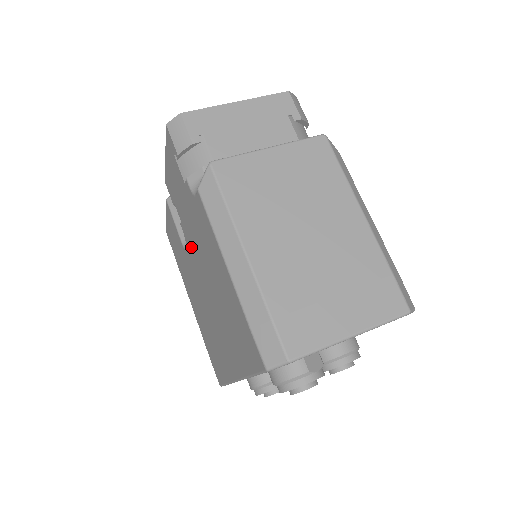
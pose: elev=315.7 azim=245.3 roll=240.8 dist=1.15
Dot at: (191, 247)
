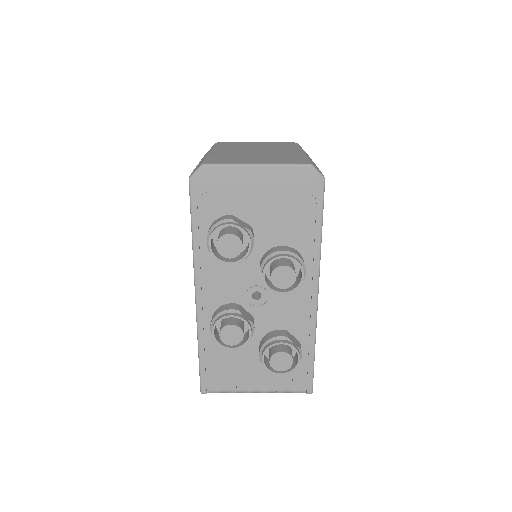
Dot at: occluded
